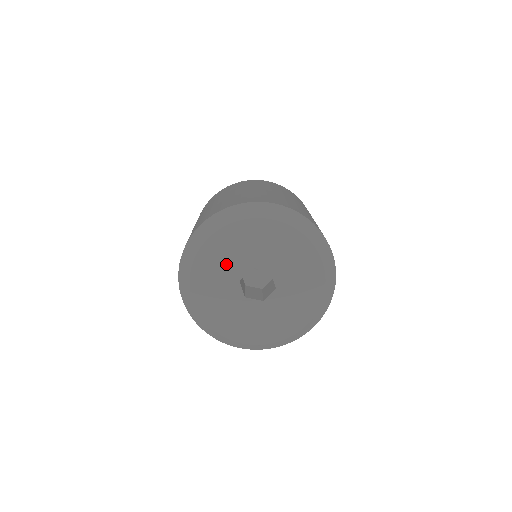
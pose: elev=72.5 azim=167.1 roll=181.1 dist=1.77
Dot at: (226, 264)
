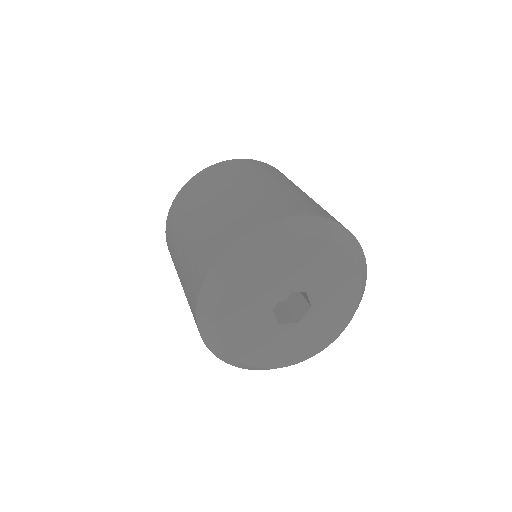
Dot at: (296, 270)
